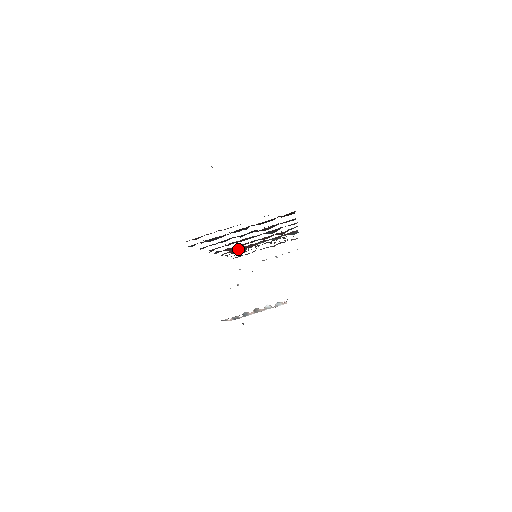
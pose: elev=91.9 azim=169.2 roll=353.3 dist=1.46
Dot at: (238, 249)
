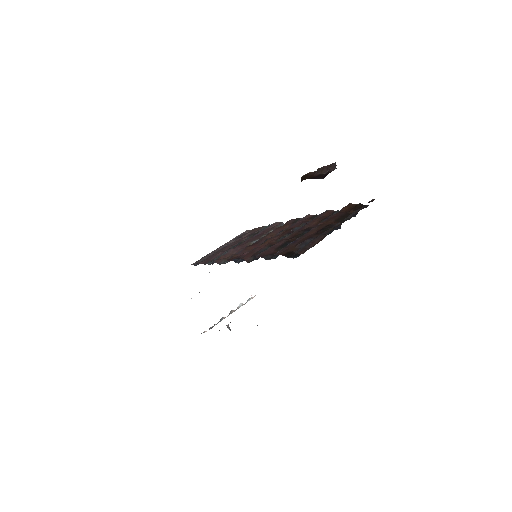
Dot at: (228, 253)
